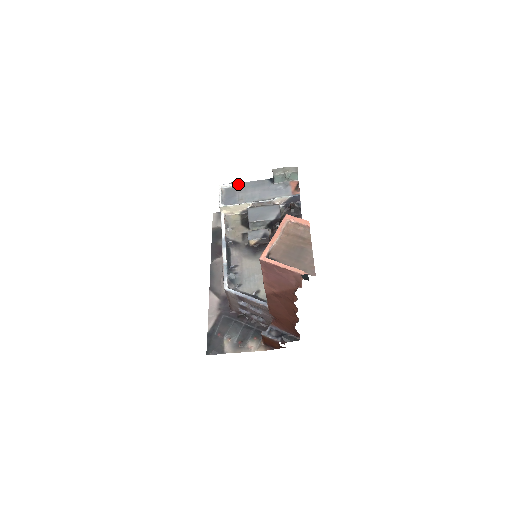
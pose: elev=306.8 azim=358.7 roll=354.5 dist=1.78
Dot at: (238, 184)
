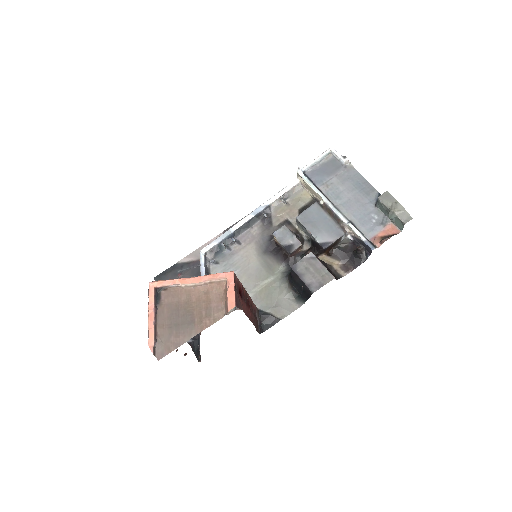
Dot at: (350, 165)
